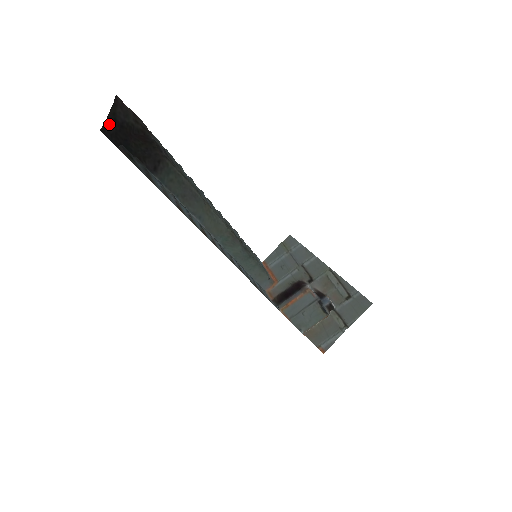
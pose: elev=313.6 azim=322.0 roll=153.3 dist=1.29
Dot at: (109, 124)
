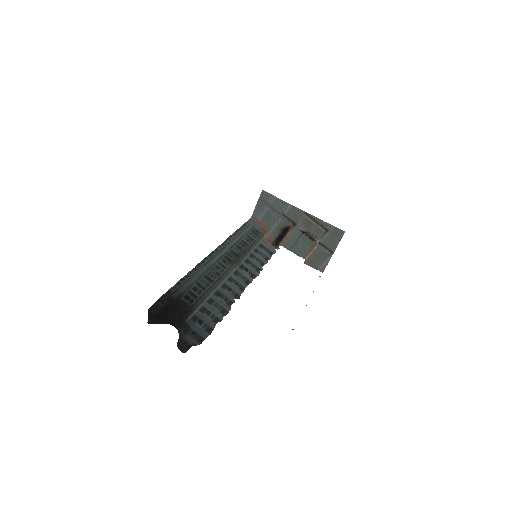
Dot at: (151, 319)
